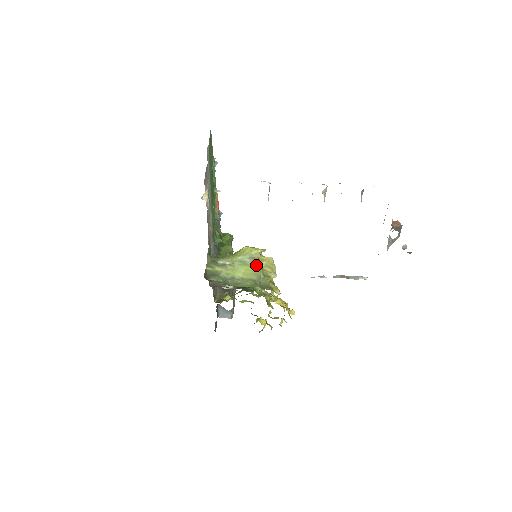
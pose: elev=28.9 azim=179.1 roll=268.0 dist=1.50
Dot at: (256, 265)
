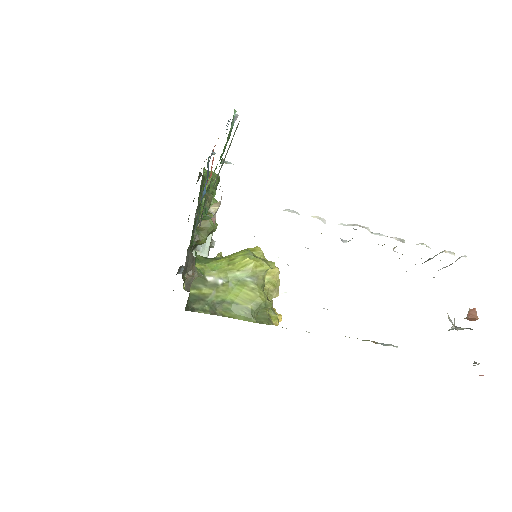
Dot at: (258, 288)
